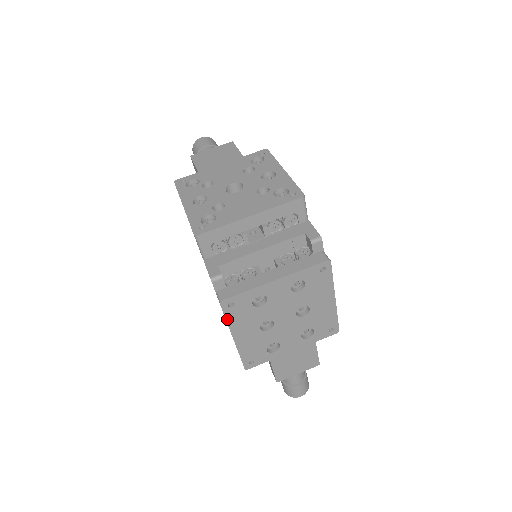
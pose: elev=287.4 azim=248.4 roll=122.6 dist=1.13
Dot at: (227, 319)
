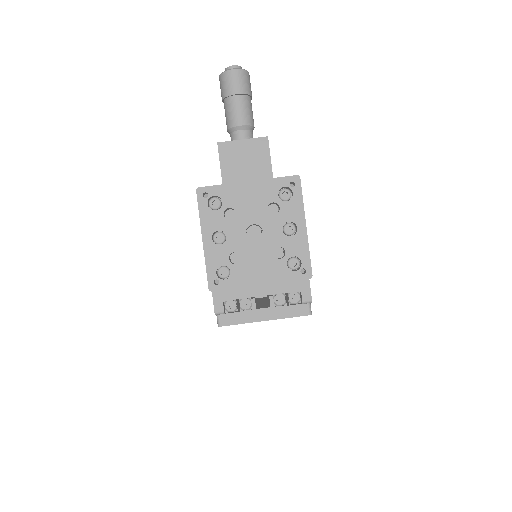
Dot at: occluded
